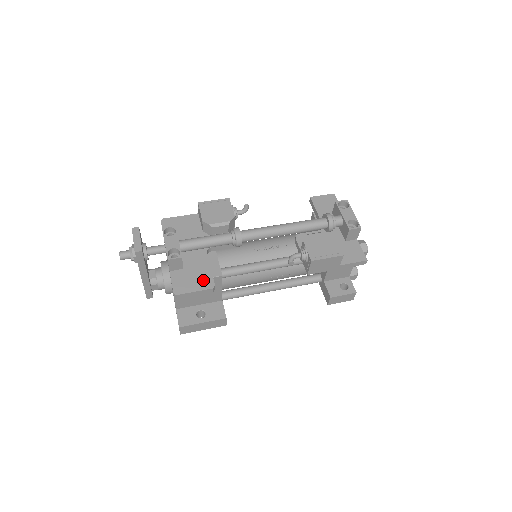
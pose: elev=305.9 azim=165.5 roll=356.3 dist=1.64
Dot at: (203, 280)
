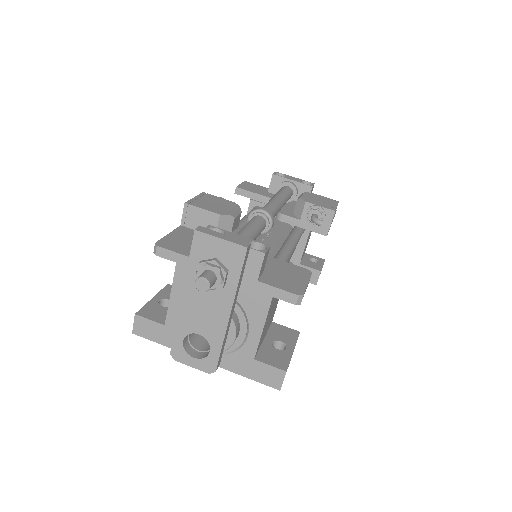
Dot at: (294, 271)
